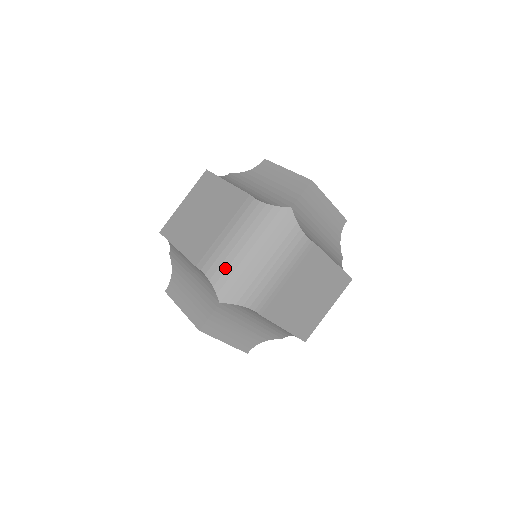
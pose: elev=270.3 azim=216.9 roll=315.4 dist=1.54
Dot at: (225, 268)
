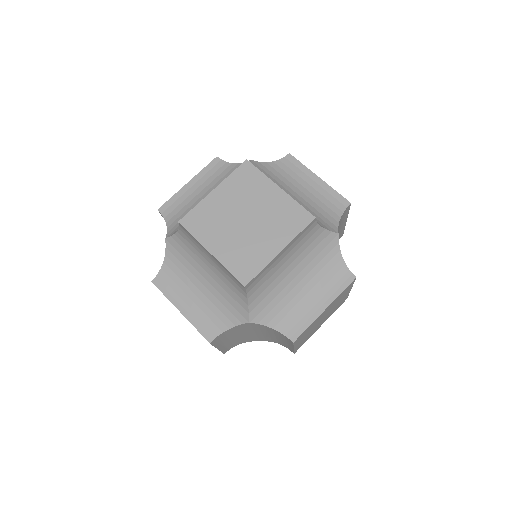
Dot at: (265, 287)
